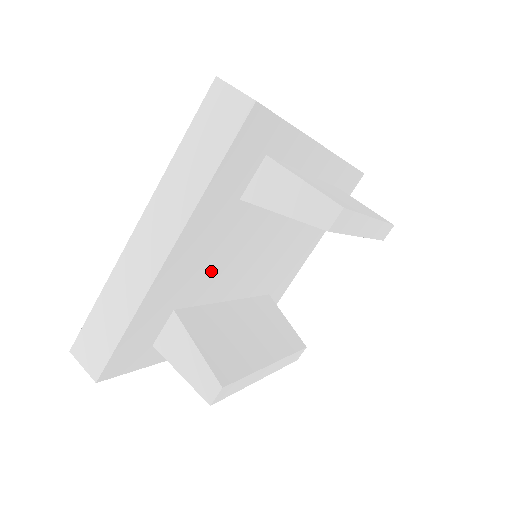
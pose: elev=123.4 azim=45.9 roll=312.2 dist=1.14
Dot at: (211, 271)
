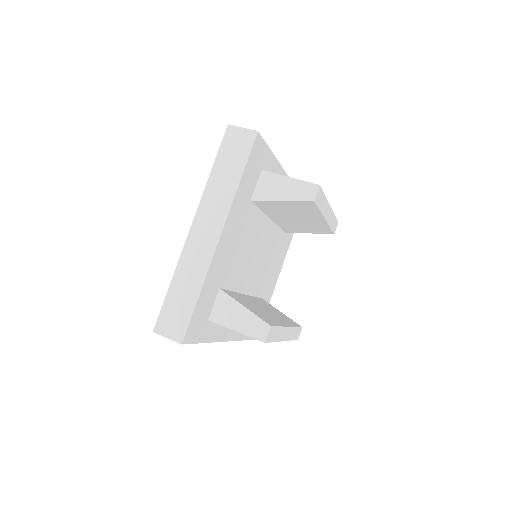
Dot at: (237, 259)
